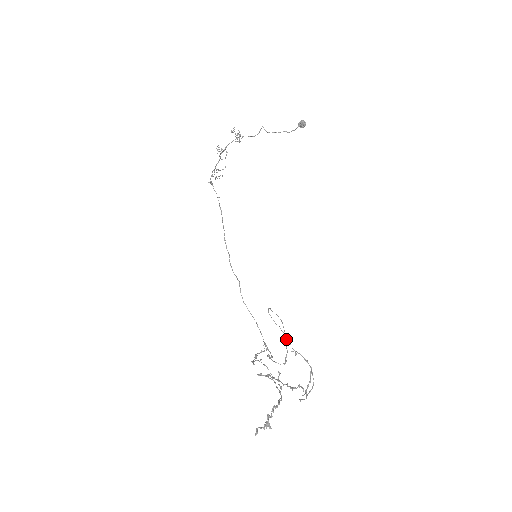
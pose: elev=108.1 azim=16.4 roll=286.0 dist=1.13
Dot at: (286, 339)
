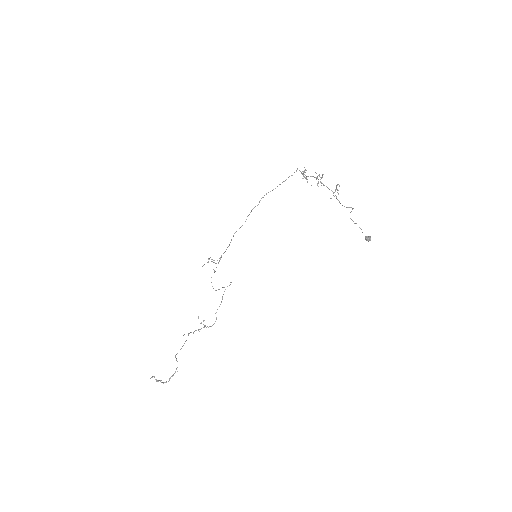
Dot at: occluded
